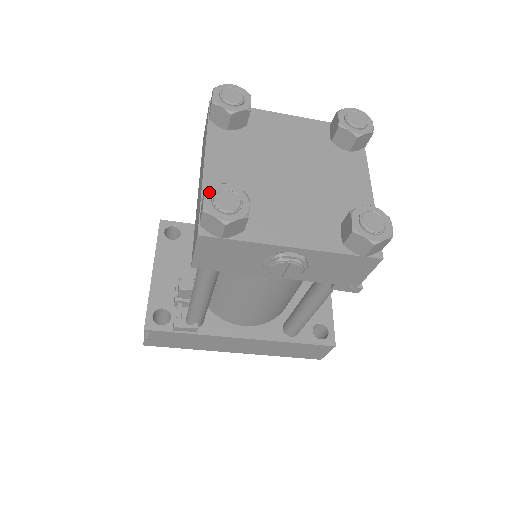
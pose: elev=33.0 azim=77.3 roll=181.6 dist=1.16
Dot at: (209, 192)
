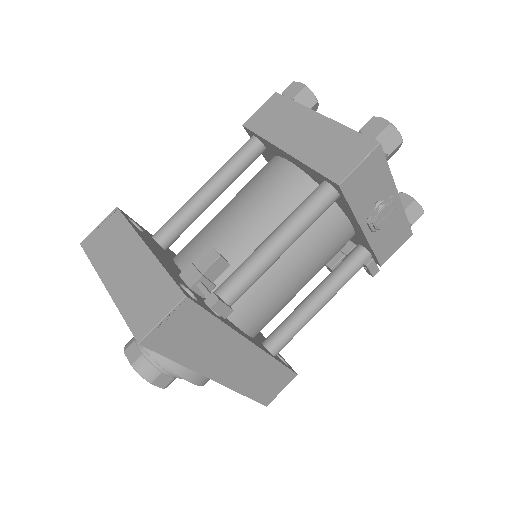
Dot at: (379, 118)
